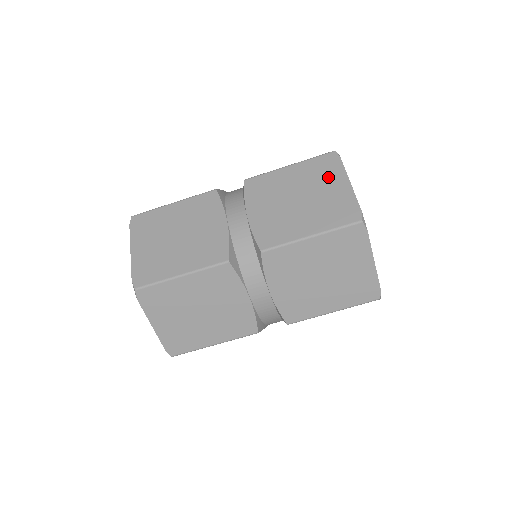
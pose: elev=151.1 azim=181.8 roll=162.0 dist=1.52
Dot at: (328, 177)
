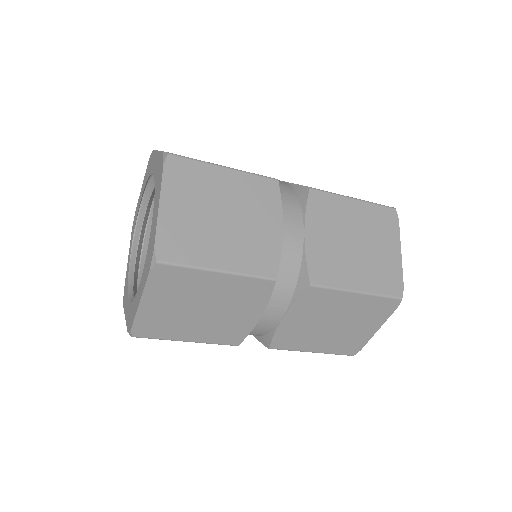
Dot at: (385, 234)
